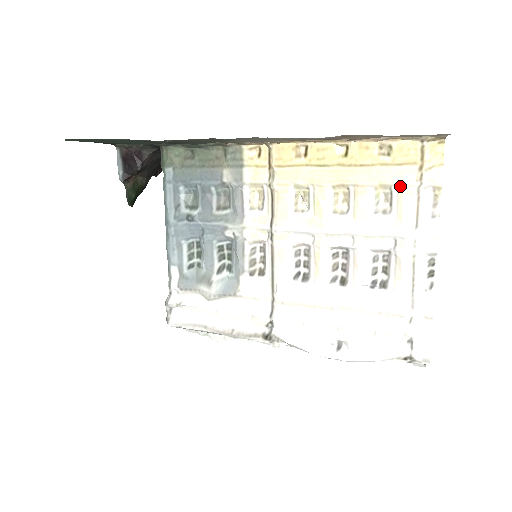
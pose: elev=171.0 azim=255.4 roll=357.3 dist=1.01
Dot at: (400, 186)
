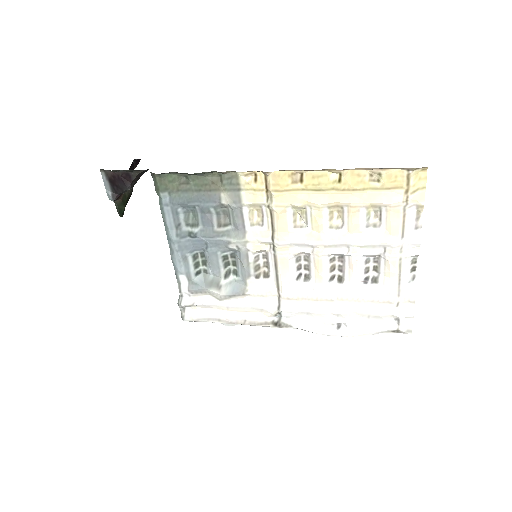
Dot at: (389, 206)
